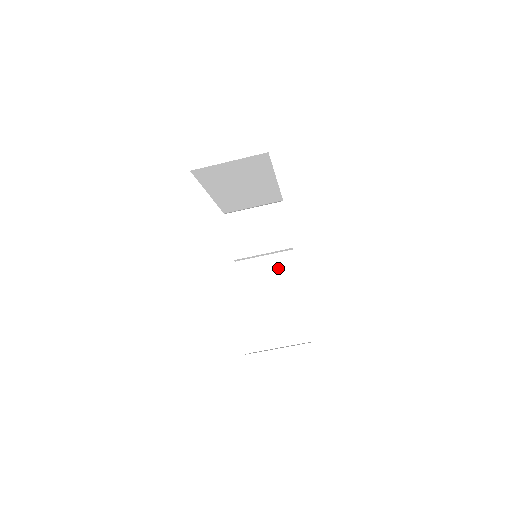
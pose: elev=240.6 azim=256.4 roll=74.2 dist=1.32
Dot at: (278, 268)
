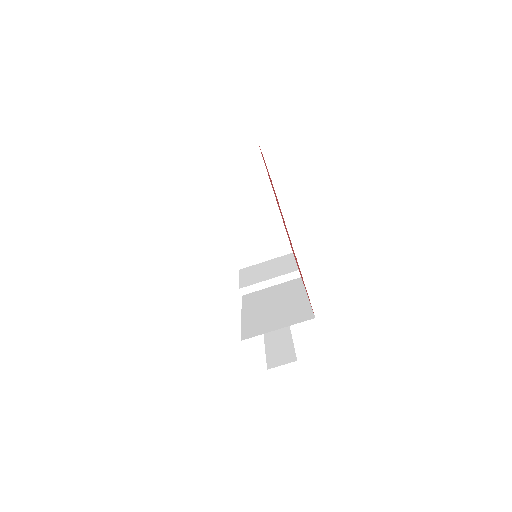
Dot at: (284, 289)
